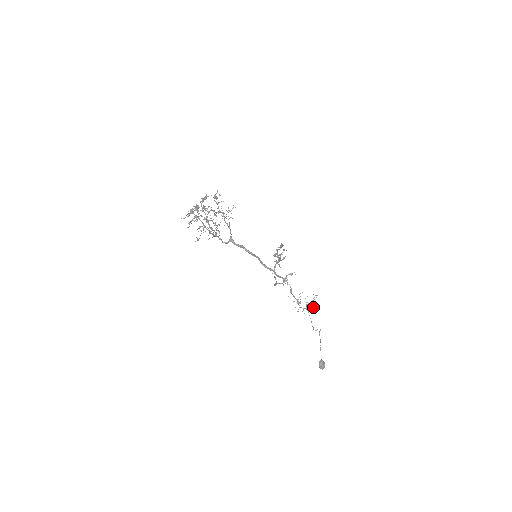
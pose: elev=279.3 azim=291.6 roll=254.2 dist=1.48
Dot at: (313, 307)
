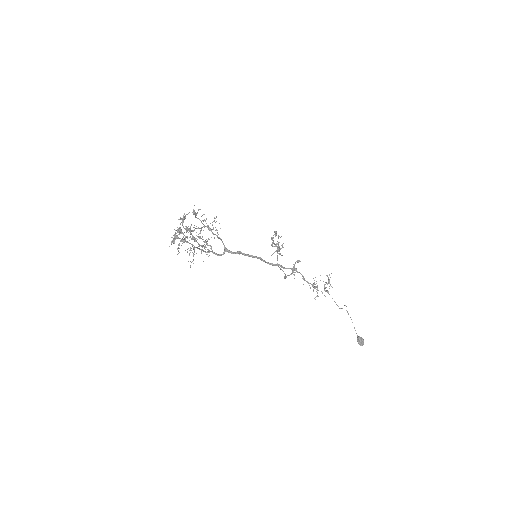
Dot at: (331, 286)
